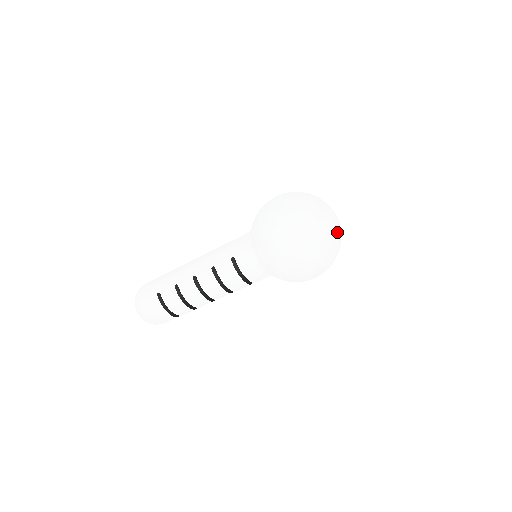
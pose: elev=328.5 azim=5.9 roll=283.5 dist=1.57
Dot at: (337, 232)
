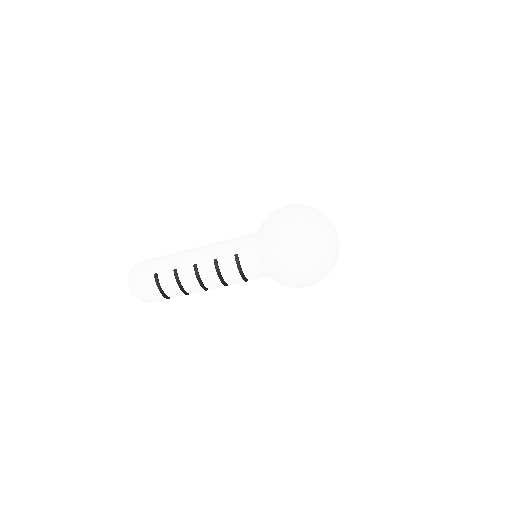
Dot at: (337, 250)
